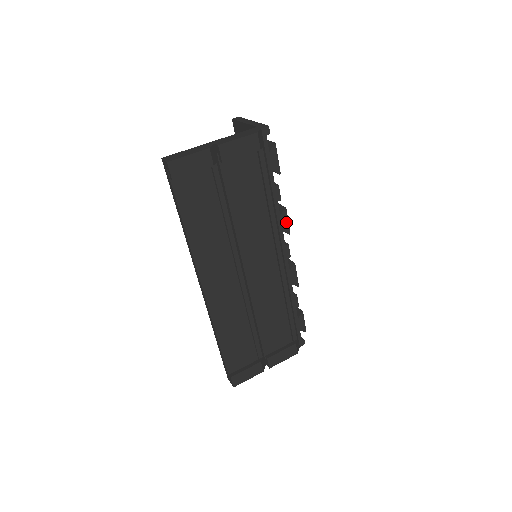
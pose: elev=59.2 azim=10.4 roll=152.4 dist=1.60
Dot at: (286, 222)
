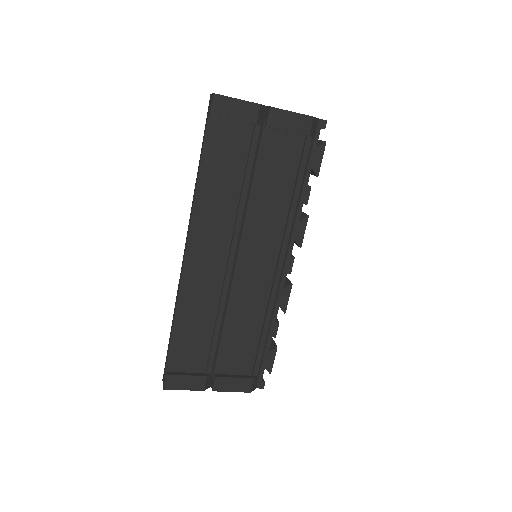
Dot at: (302, 231)
